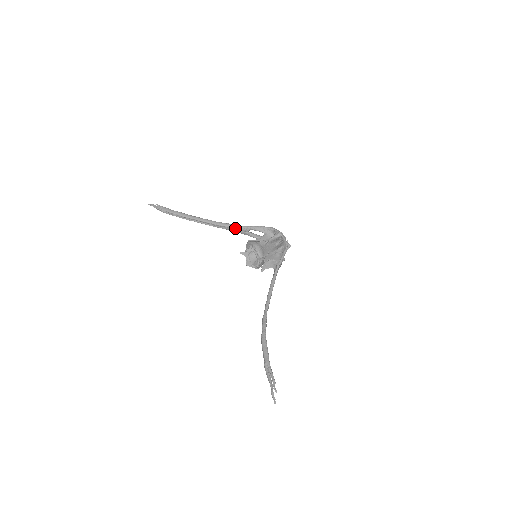
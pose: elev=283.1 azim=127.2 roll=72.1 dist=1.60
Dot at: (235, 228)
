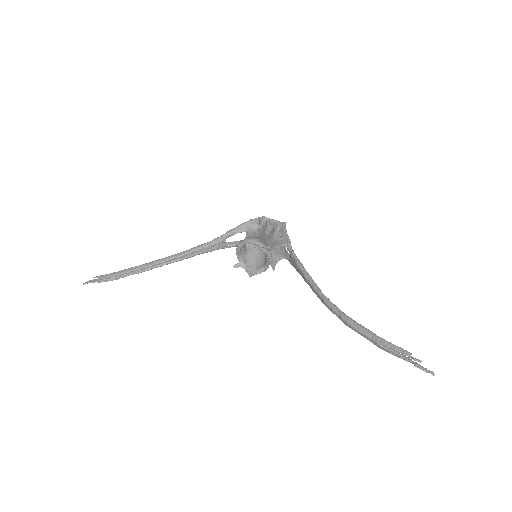
Dot at: (209, 246)
